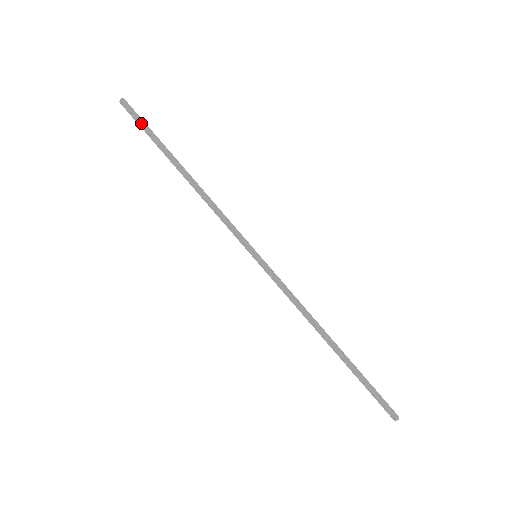
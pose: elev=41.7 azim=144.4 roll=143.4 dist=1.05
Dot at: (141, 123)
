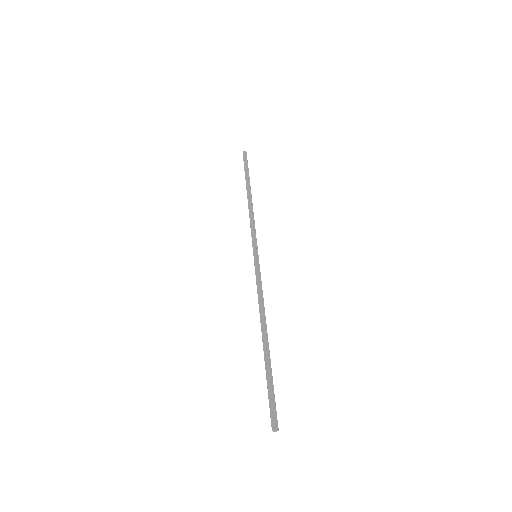
Dot at: (246, 164)
